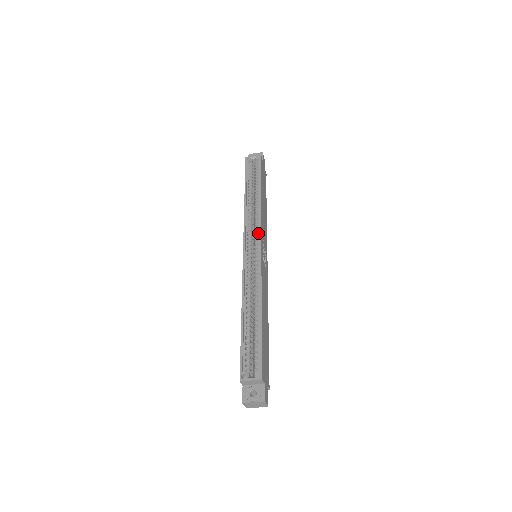
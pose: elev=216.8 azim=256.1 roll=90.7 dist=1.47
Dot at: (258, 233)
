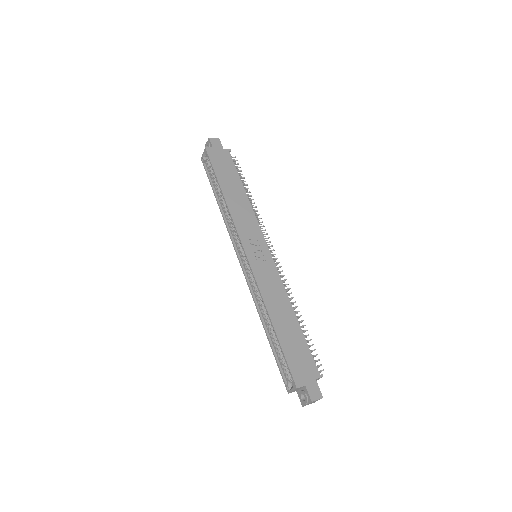
Dot at: (240, 240)
